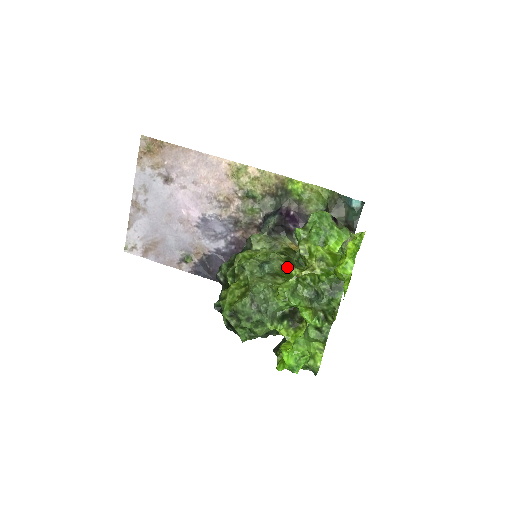
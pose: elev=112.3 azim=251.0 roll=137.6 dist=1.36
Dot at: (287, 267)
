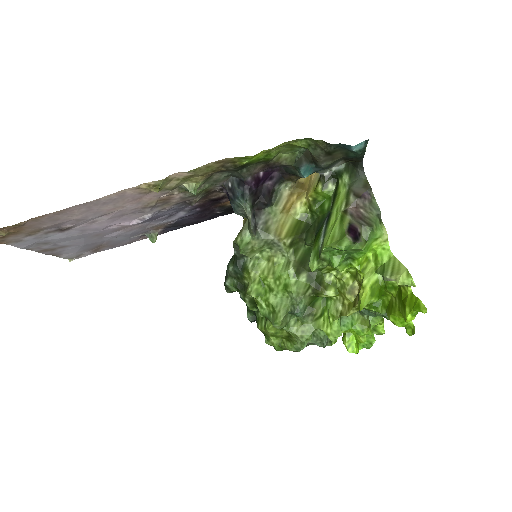
Dot at: (318, 295)
